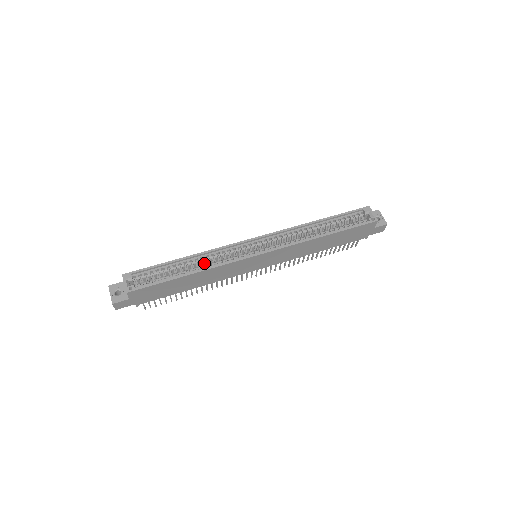
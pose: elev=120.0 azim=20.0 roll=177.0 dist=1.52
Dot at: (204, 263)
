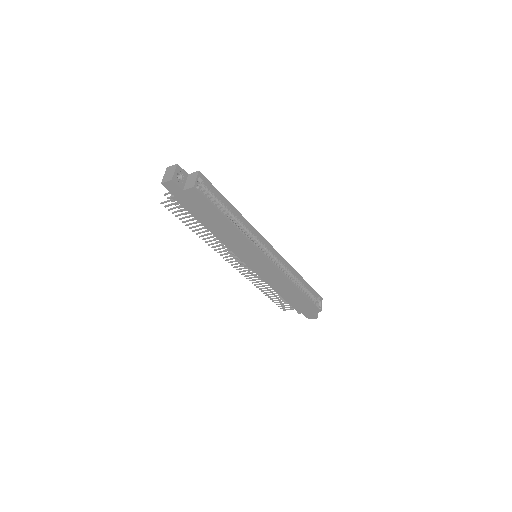
Dot at: occluded
